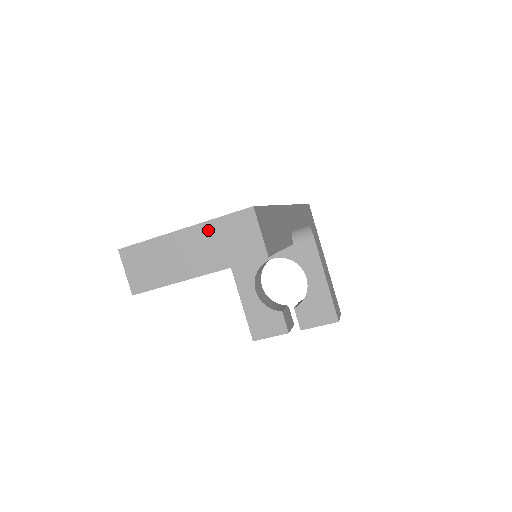
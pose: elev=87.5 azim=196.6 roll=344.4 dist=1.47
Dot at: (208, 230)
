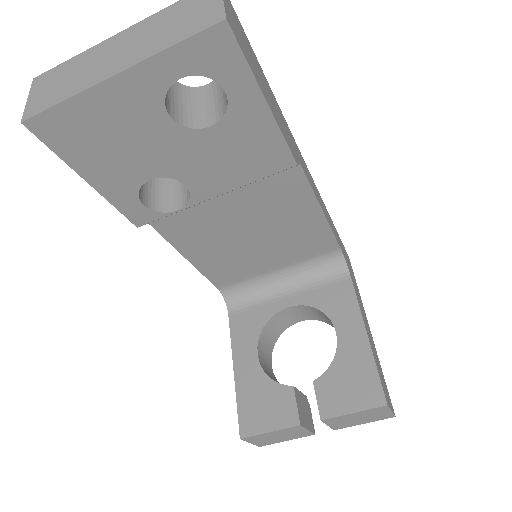
Dot at: (152, 21)
